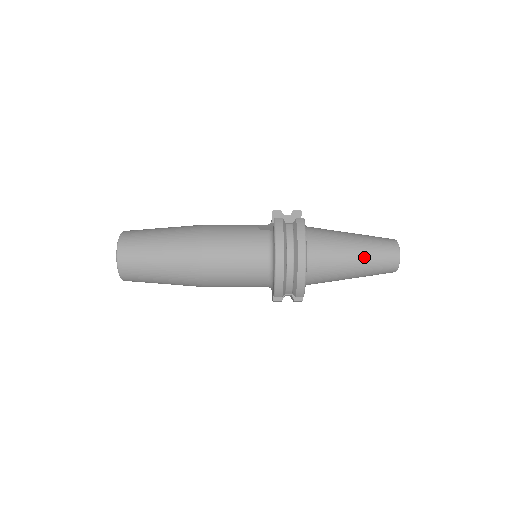
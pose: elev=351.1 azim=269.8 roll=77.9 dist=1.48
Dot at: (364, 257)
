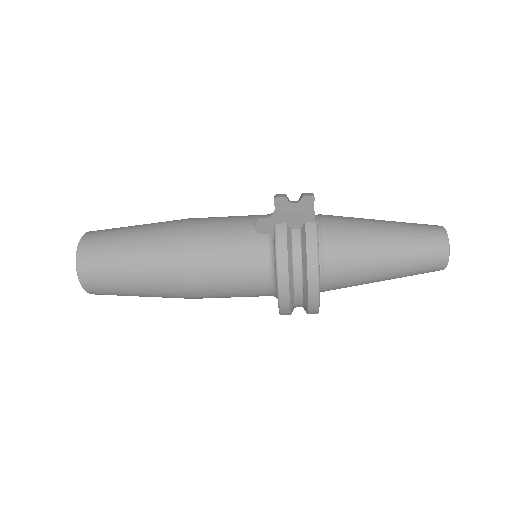
Dot at: (399, 263)
